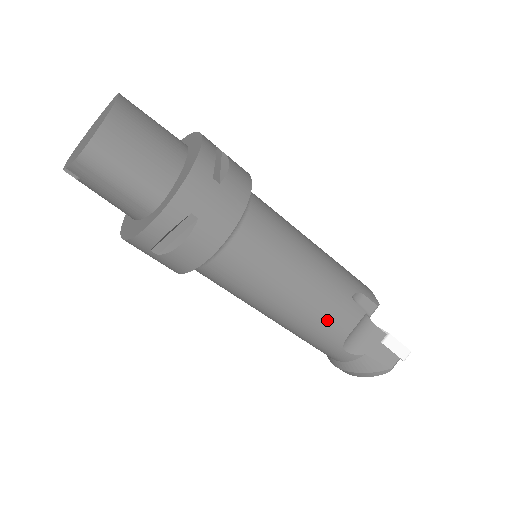
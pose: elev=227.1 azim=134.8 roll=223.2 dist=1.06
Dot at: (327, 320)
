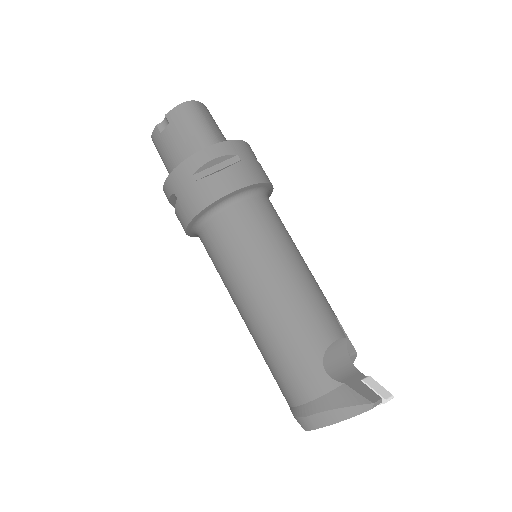
Dot at: (312, 314)
